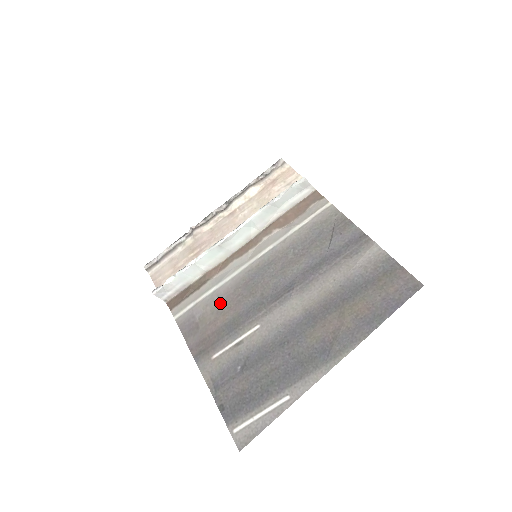
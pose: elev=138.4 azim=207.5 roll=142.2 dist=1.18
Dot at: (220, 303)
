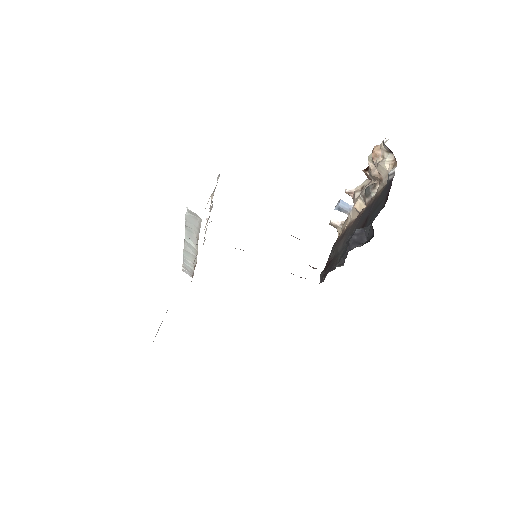
Dot at: occluded
